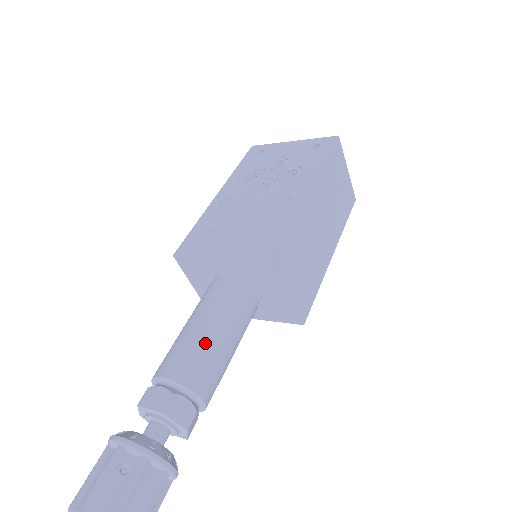
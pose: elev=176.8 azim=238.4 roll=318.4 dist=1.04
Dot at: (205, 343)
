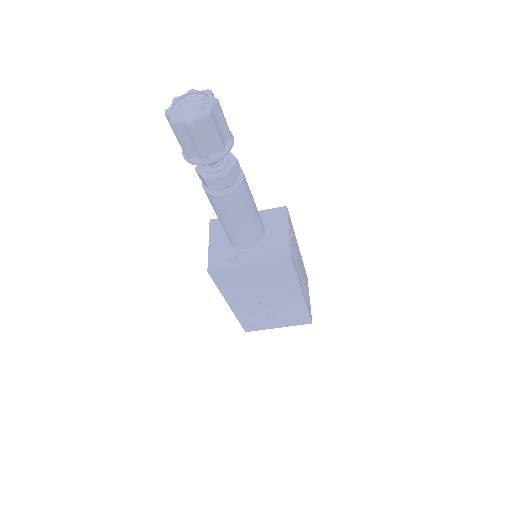
Dot at: occluded
